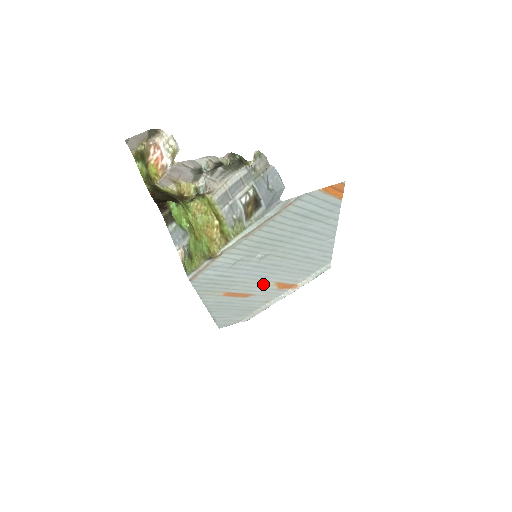
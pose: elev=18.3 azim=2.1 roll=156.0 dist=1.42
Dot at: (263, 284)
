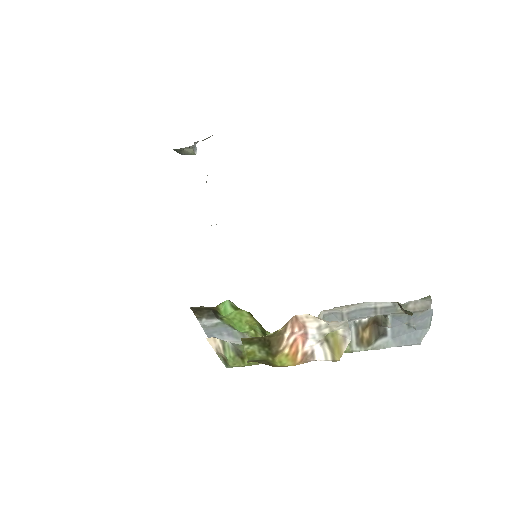
Dot at: occluded
